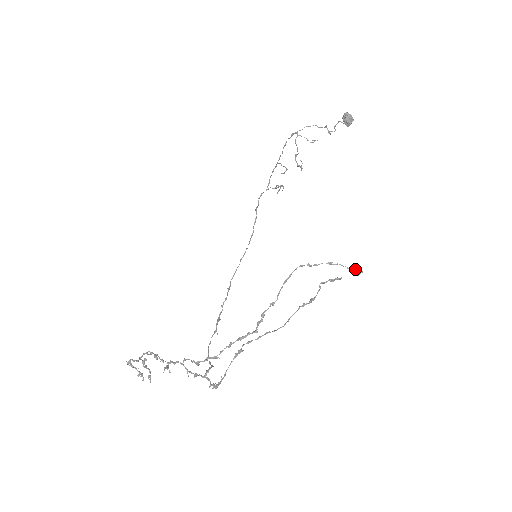
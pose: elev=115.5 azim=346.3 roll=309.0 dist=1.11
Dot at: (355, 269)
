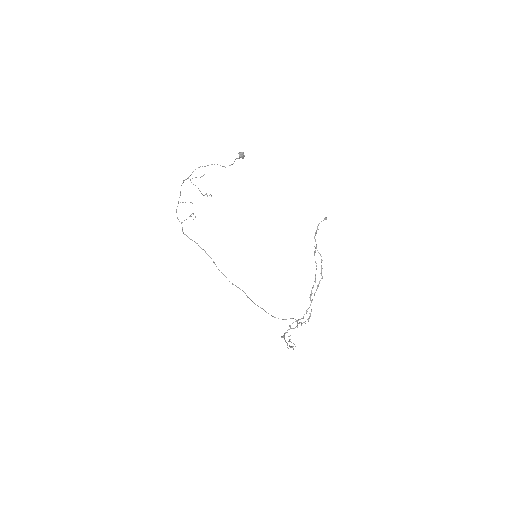
Dot at: (325, 219)
